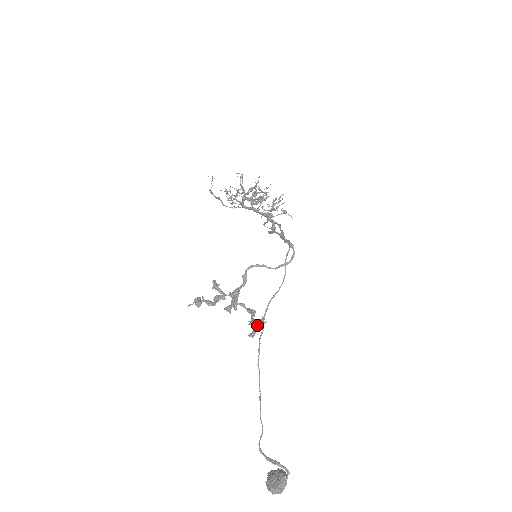
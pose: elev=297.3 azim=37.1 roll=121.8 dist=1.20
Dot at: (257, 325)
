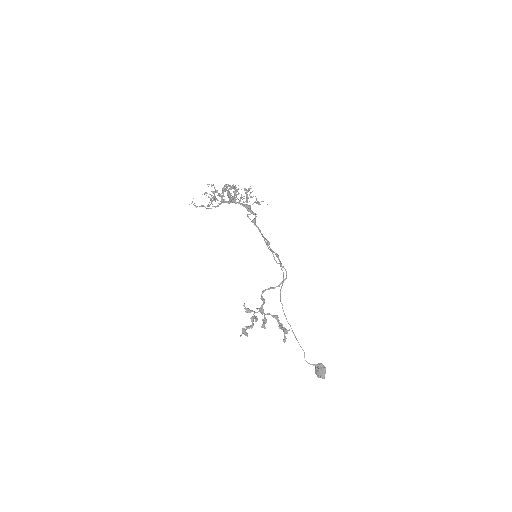
Dot at: (285, 333)
